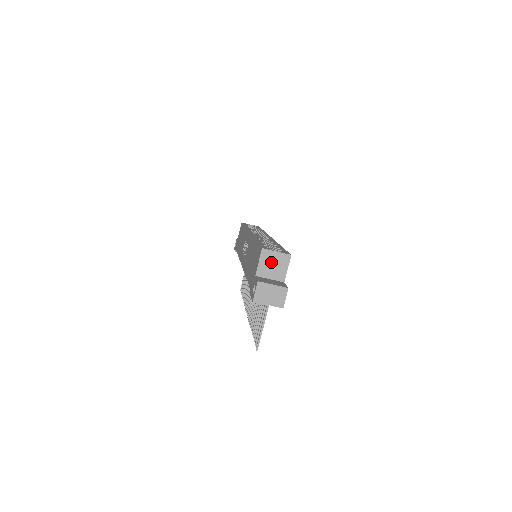
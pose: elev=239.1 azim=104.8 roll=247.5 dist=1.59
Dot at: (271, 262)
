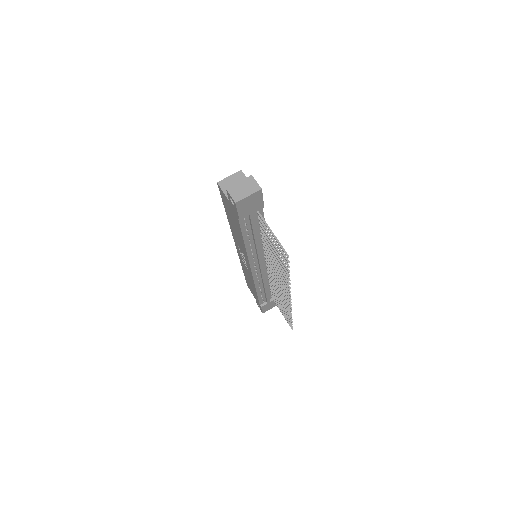
Dot at: occluded
